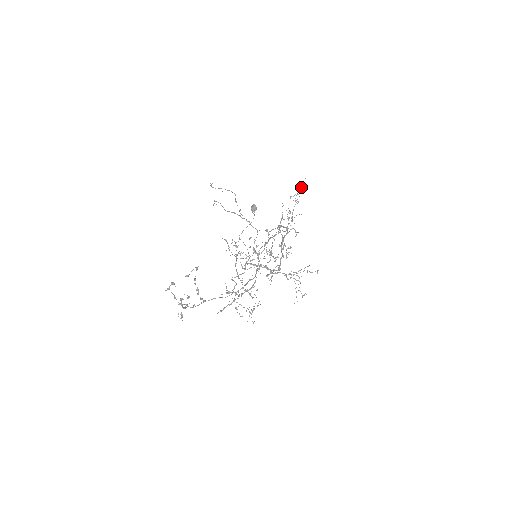
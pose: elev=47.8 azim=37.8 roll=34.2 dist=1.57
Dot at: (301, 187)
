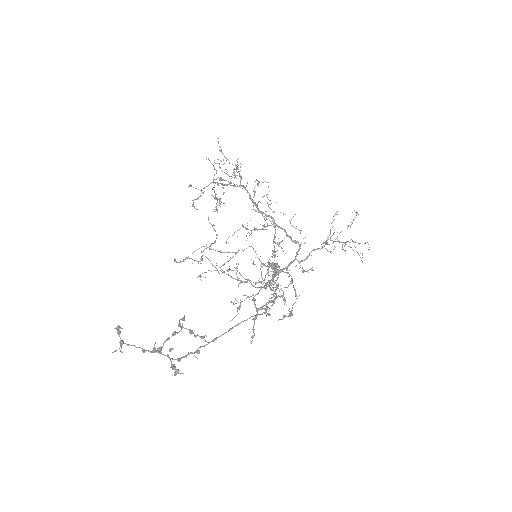
Dot at: occluded
